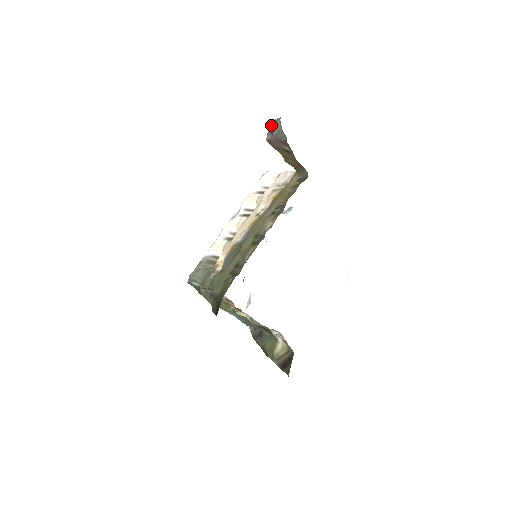
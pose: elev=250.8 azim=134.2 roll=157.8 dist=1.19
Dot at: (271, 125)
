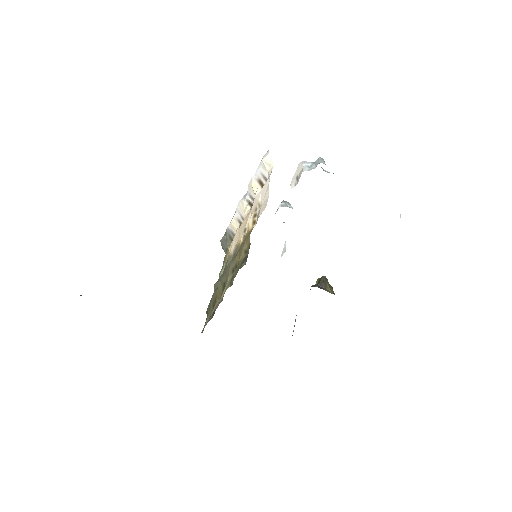
Dot at: occluded
